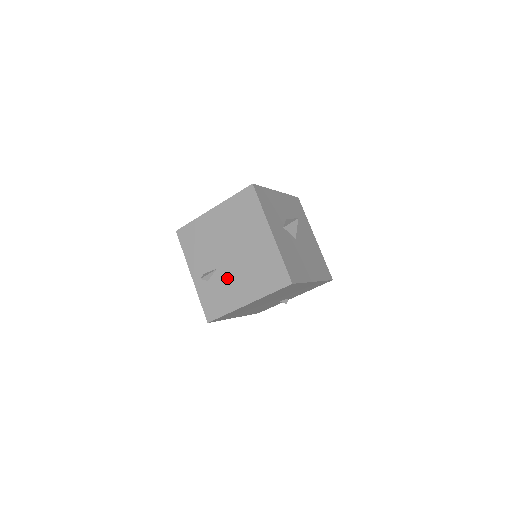
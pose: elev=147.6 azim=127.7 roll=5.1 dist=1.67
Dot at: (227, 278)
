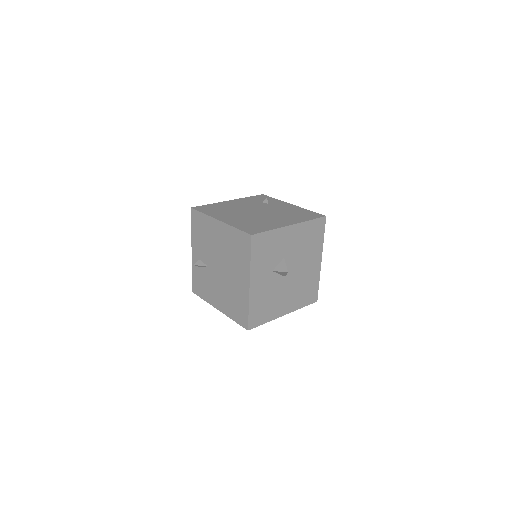
Dot at: (212, 280)
